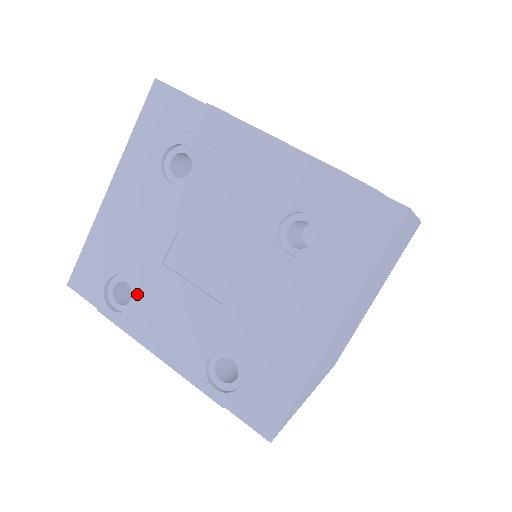
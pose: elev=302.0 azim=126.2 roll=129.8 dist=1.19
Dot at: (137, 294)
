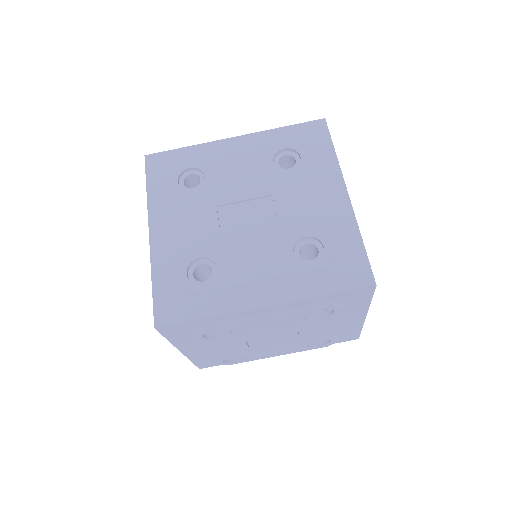
Dot at: (246, 356)
